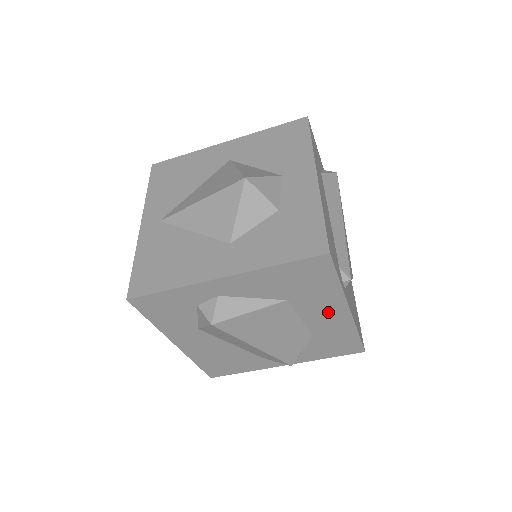
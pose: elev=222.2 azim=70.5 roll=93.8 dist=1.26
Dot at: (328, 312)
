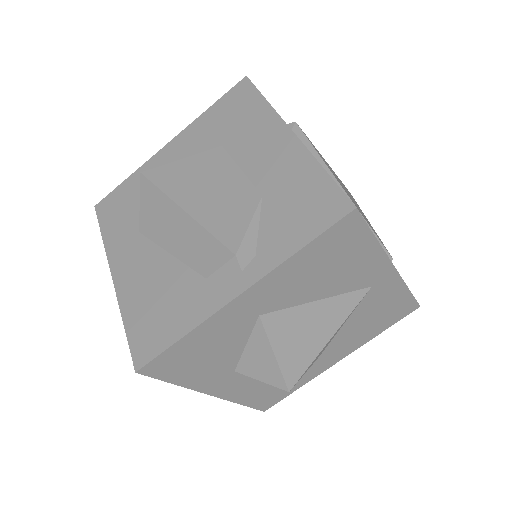
Dot at: (268, 145)
